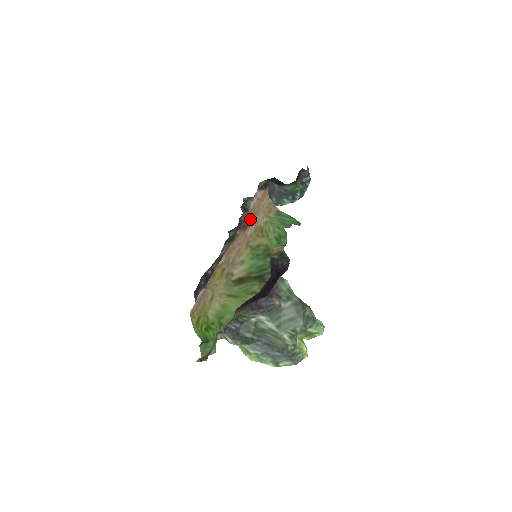
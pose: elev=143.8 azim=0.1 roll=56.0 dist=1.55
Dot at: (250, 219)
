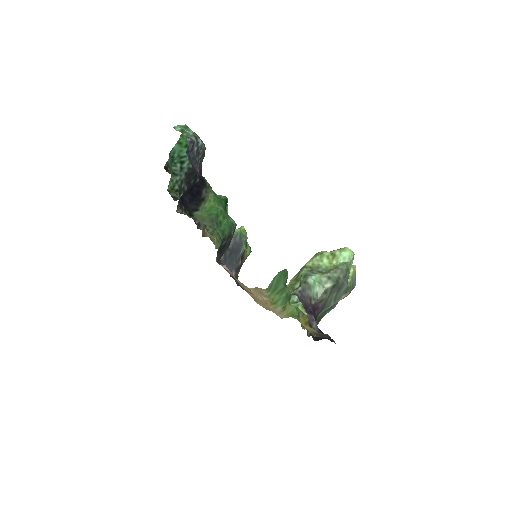
Dot at: (245, 288)
